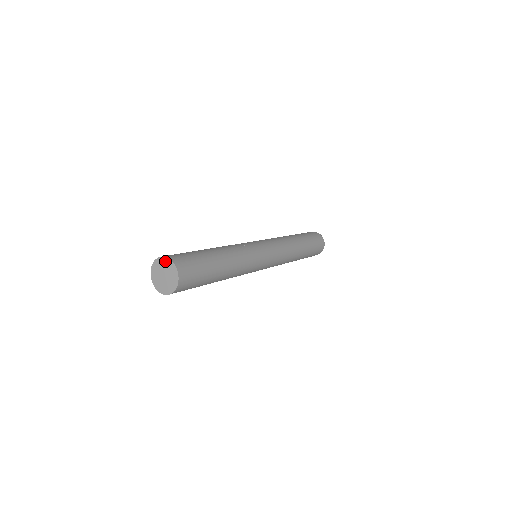
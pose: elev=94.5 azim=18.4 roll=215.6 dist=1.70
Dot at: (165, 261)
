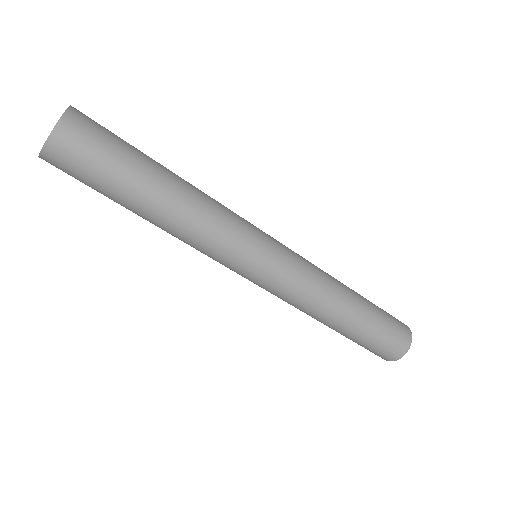
Dot at: occluded
